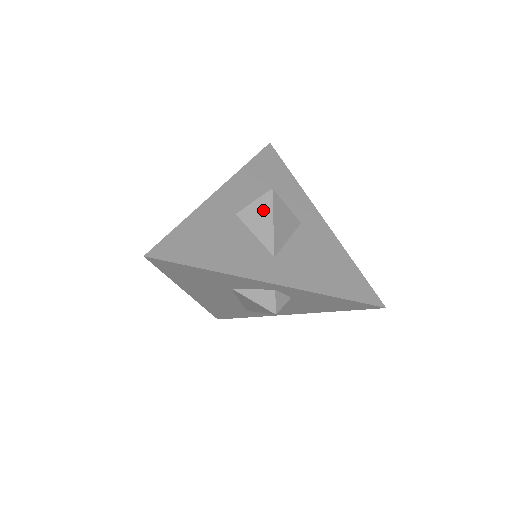
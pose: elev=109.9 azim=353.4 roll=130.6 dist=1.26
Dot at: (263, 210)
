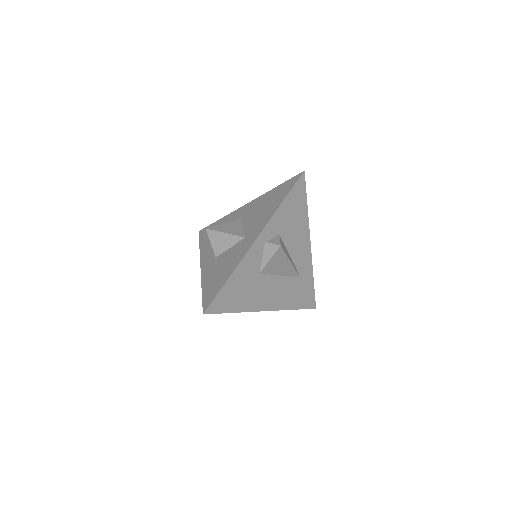
Dot at: (217, 238)
